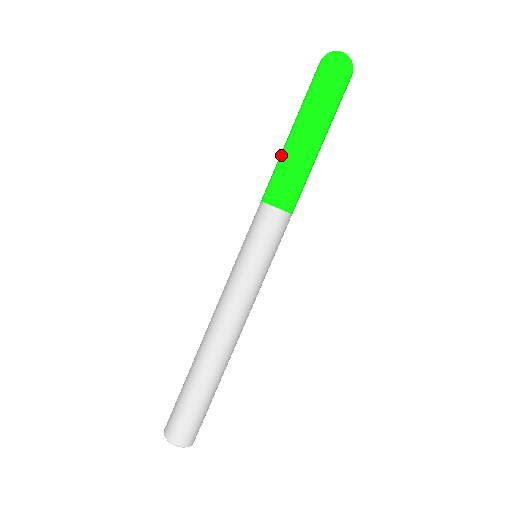
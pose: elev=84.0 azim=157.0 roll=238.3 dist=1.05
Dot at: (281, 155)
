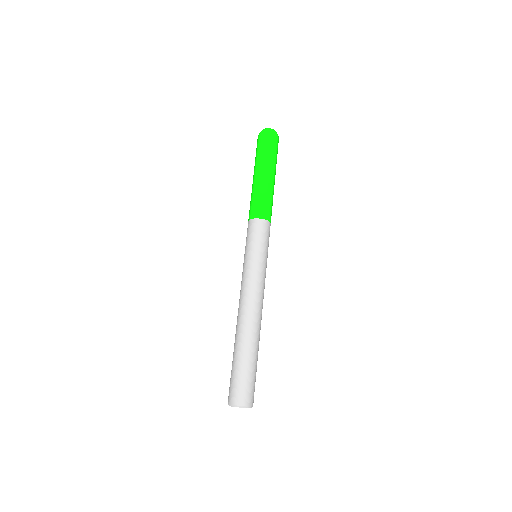
Dot at: occluded
